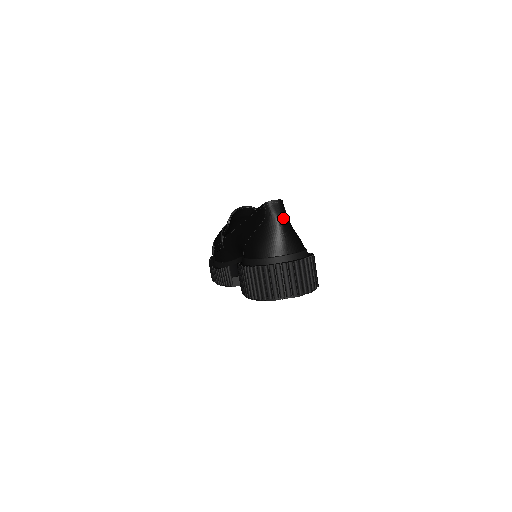
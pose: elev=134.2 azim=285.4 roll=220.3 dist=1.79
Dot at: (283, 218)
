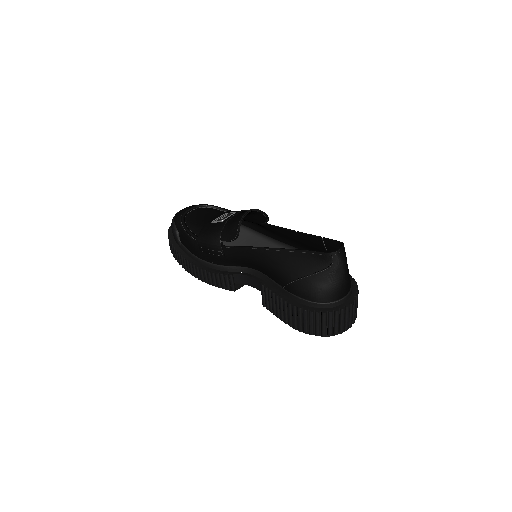
Dot at: occluded
